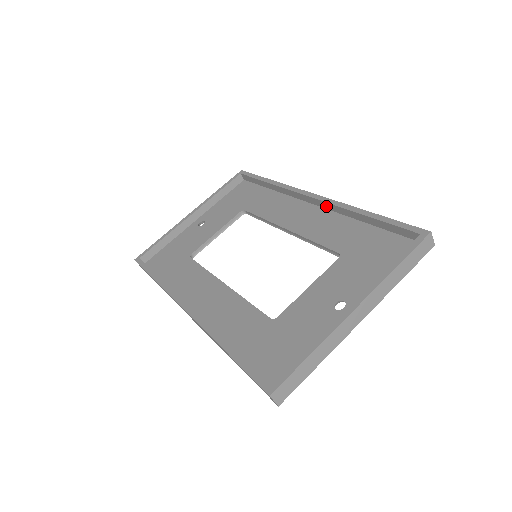
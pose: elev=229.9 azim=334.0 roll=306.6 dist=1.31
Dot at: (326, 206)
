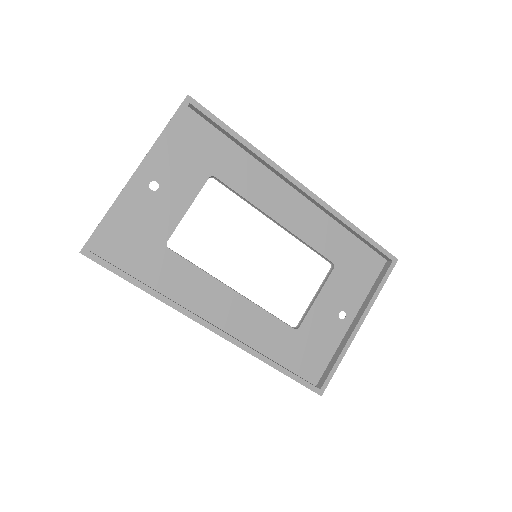
Dot at: (315, 203)
